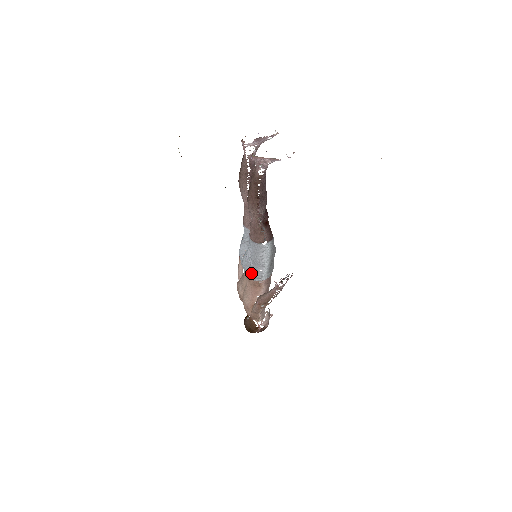
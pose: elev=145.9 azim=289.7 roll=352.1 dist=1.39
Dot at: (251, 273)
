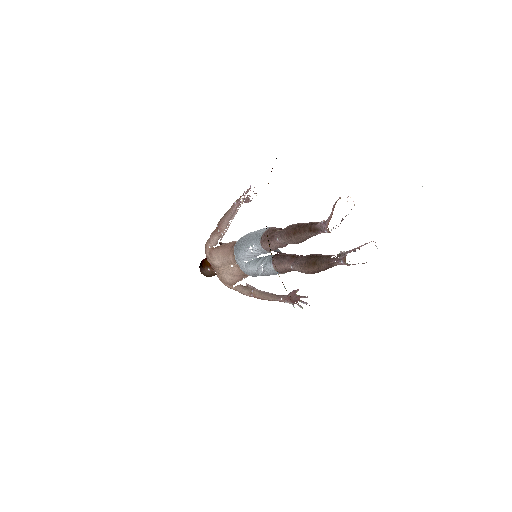
Dot at: (253, 276)
